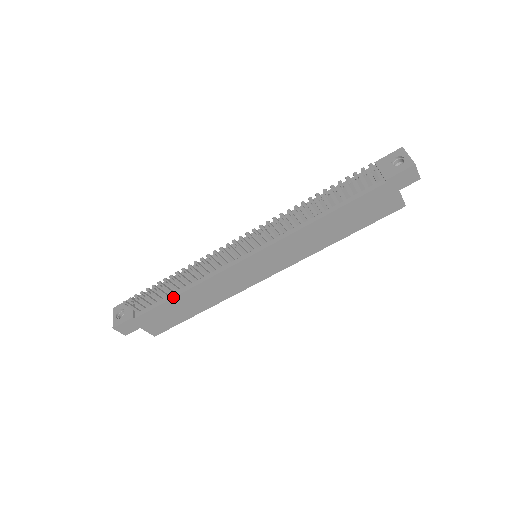
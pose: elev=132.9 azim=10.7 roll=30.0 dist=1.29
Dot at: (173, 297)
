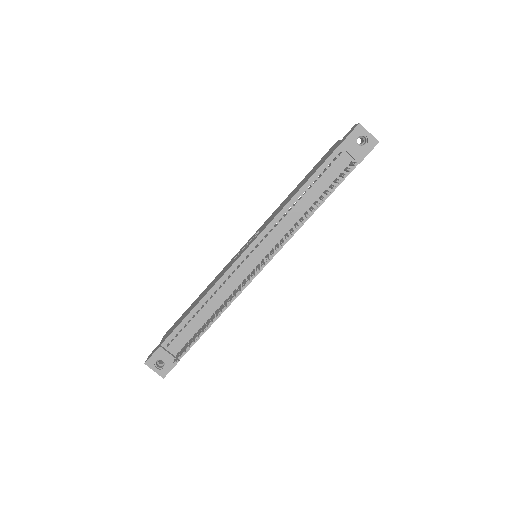
Dot at: (208, 328)
